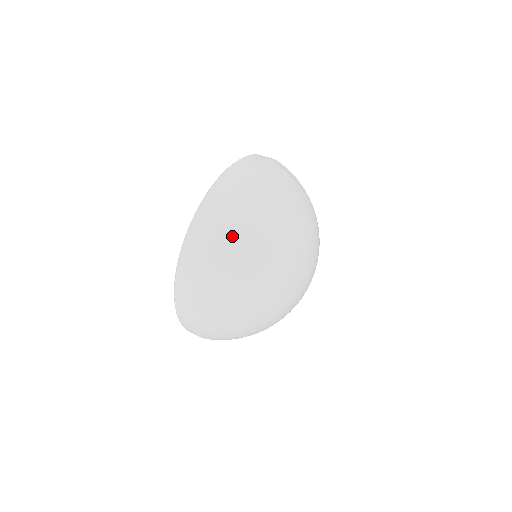
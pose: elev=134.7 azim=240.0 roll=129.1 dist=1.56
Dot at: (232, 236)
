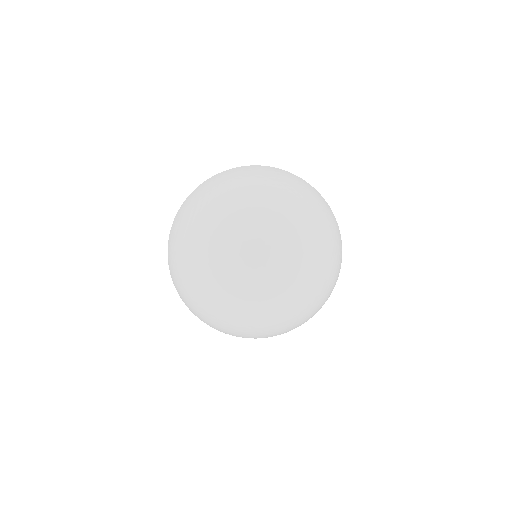
Dot at: (184, 214)
